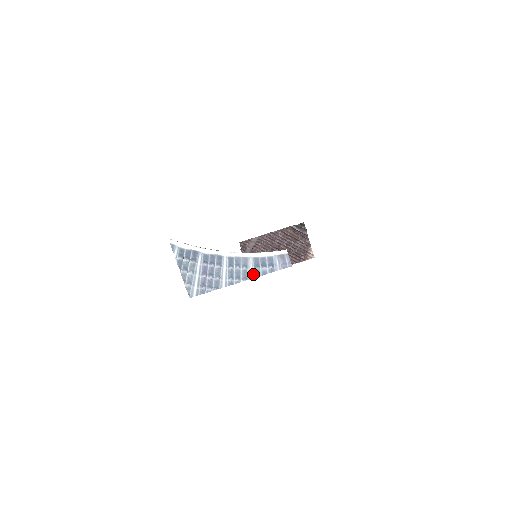
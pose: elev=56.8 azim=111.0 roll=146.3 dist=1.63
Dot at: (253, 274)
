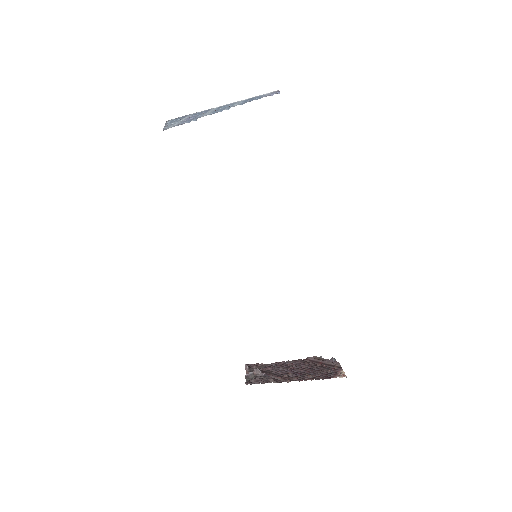
Dot at: (238, 104)
